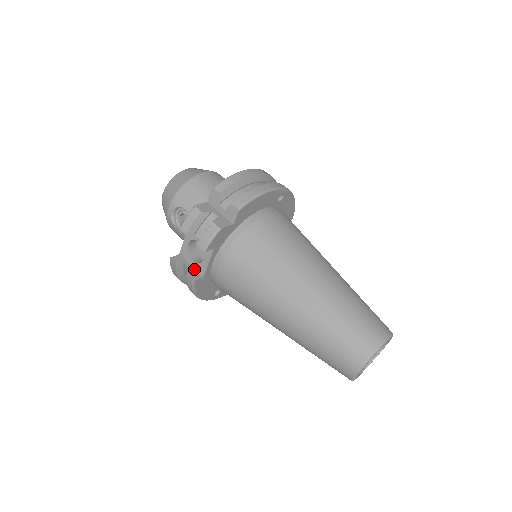
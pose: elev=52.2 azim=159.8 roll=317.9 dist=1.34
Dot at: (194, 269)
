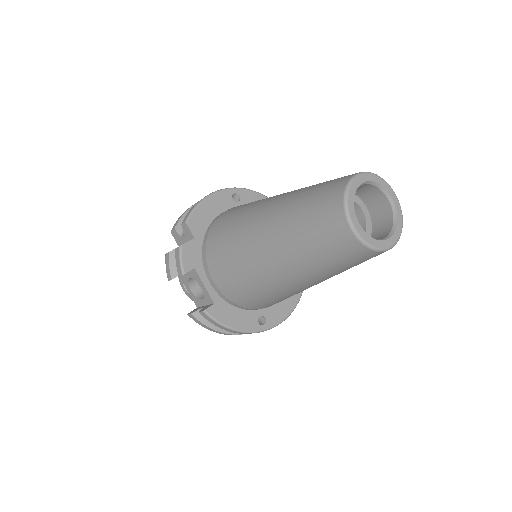
Dot at: (207, 305)
